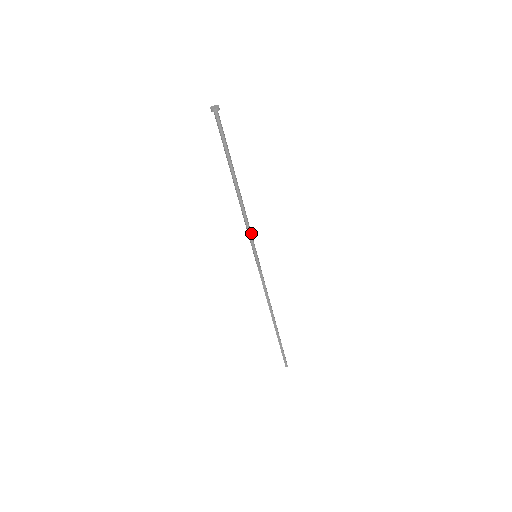
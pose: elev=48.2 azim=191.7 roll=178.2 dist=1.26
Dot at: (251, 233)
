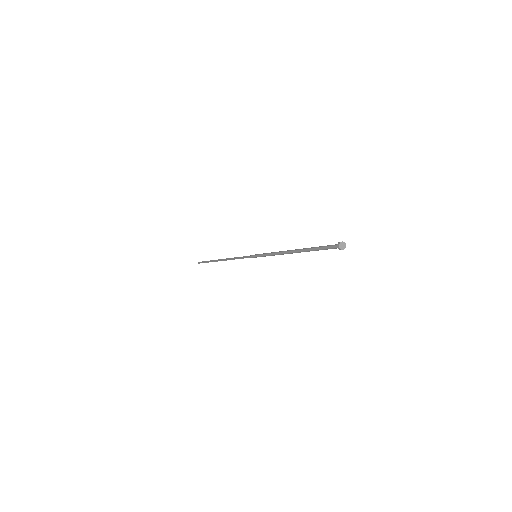
Dot at: (269, 254)
